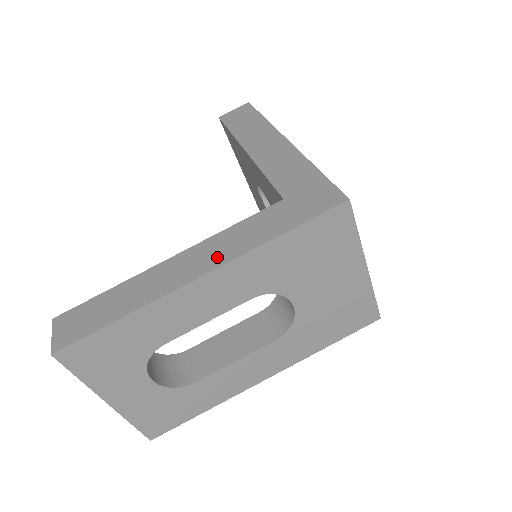
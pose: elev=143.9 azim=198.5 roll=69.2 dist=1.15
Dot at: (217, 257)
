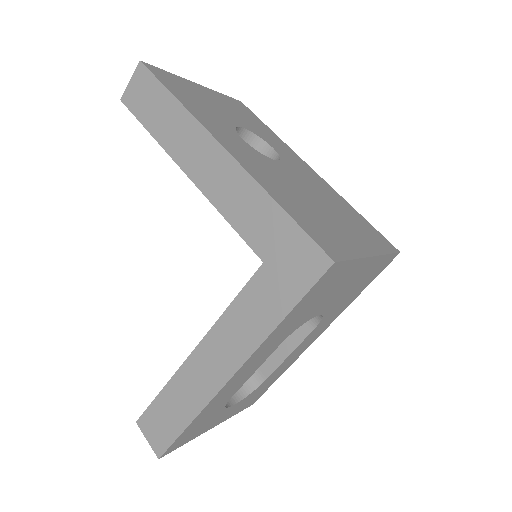
Dot at: (235, 351)
